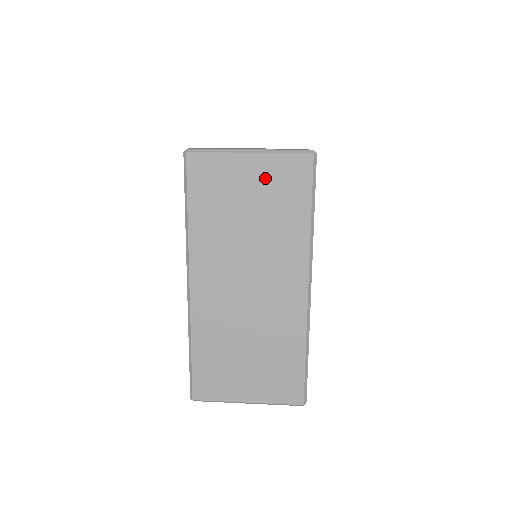
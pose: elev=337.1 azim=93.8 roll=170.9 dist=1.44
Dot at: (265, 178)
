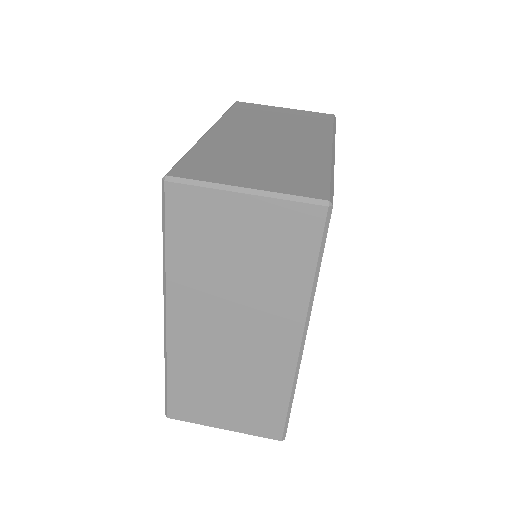
Dot at: (263, 225)
